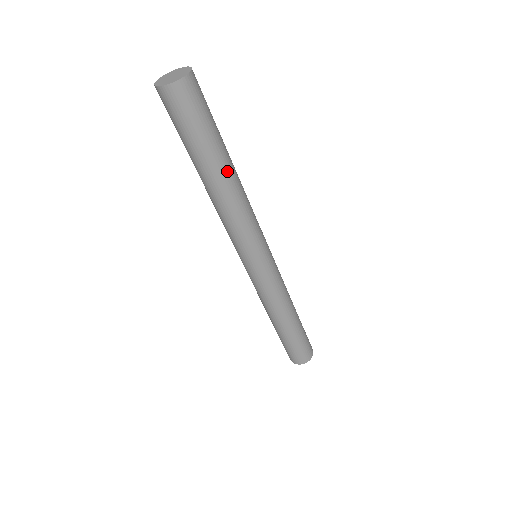
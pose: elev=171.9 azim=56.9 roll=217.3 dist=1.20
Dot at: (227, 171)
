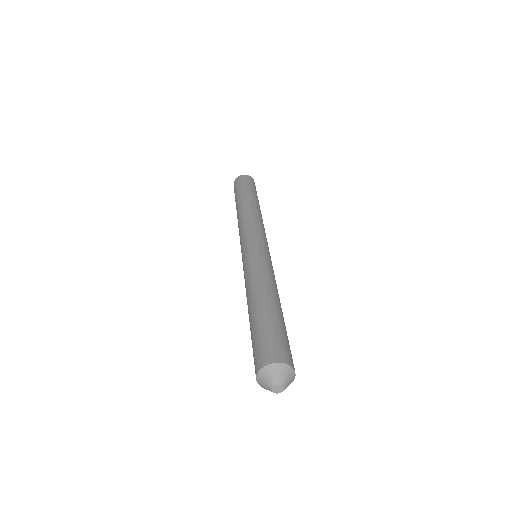
Dot at: occluded
